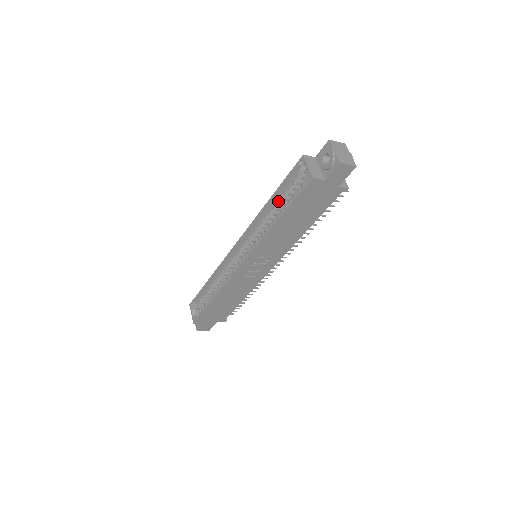
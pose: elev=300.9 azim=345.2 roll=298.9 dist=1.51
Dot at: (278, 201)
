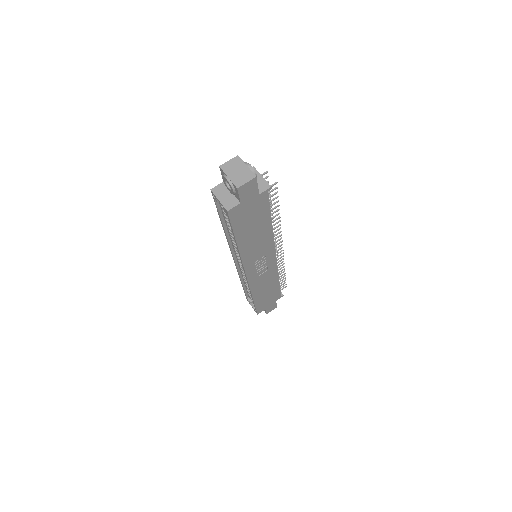
Dot at: (227, 225)
